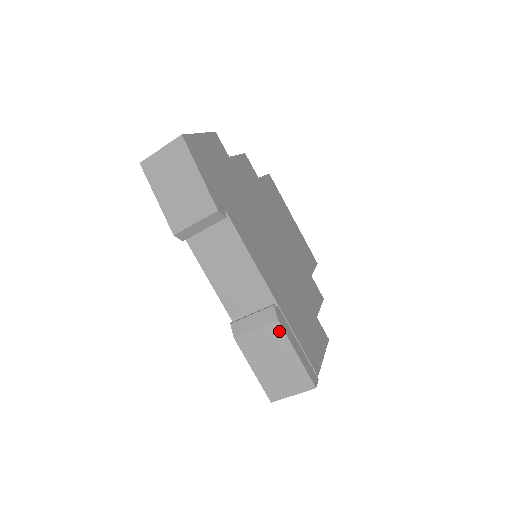
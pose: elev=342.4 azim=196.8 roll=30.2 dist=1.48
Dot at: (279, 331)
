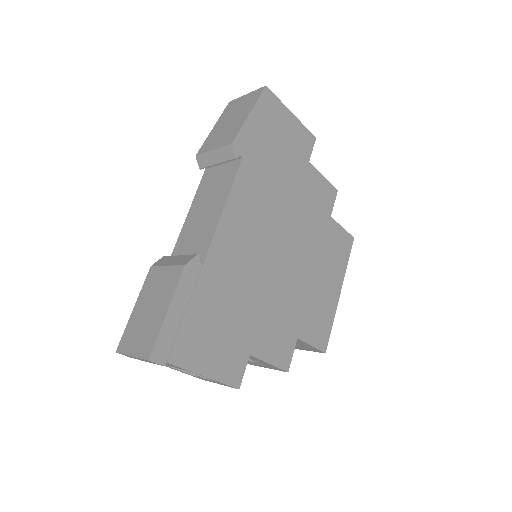
Dot at: (177, 277)
